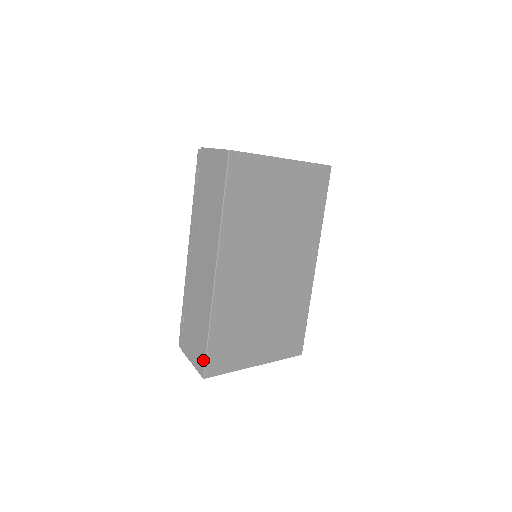
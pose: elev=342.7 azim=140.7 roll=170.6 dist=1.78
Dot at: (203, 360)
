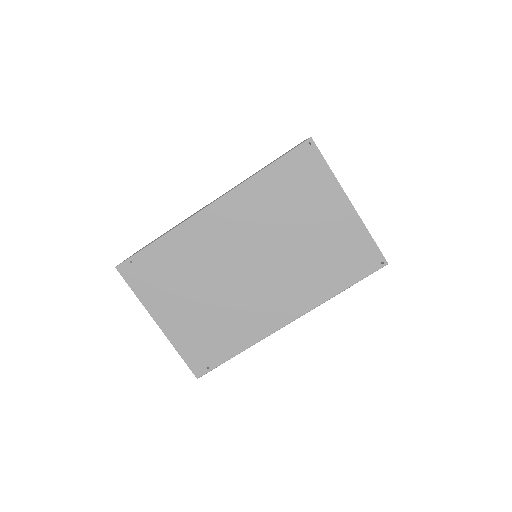
Dot at: (131, 256)
